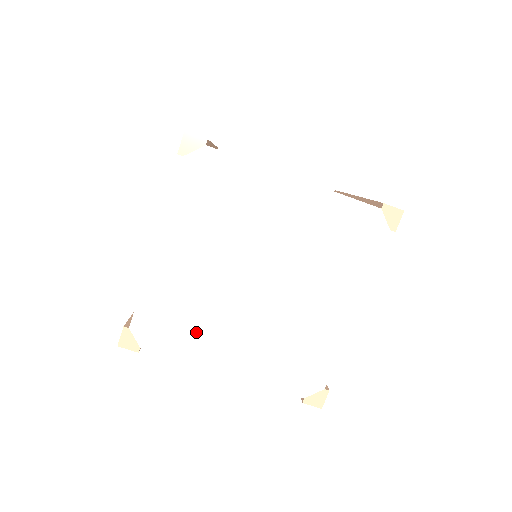
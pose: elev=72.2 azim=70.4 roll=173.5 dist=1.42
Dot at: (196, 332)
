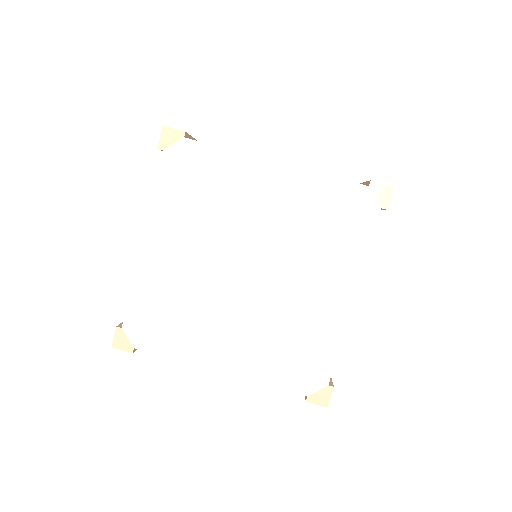
Dot at: (188, 329)
